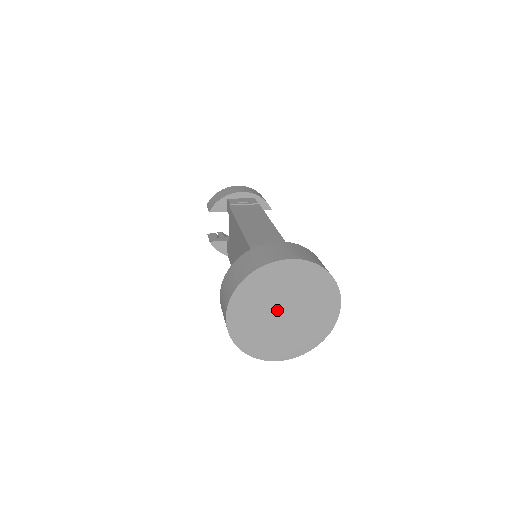
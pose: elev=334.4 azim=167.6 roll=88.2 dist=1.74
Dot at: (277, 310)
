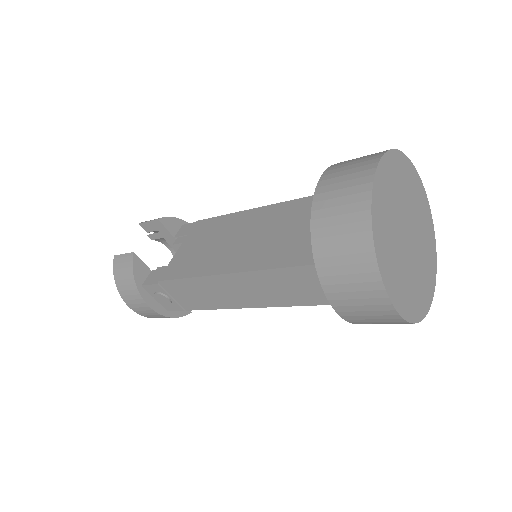
Dot at: (405, 223)
